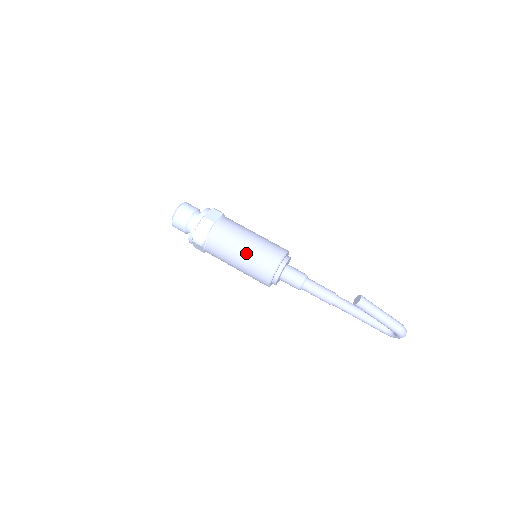
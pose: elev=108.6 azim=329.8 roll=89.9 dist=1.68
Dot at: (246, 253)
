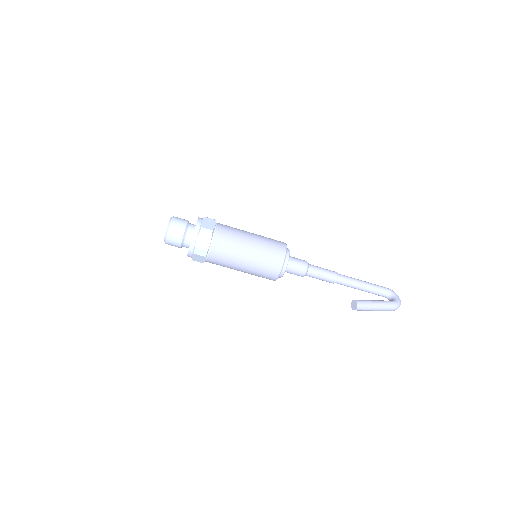
Dot at: (246, 270)
